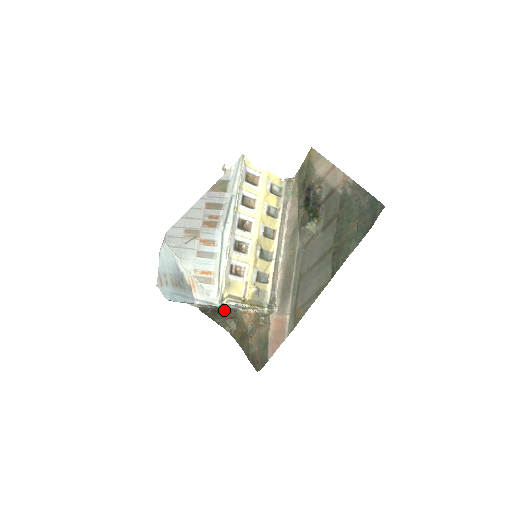
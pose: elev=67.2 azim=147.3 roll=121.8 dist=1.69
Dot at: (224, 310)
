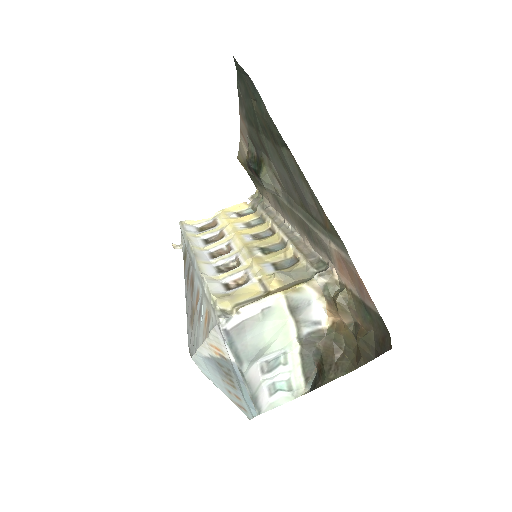
Dot at: (317, 352)
